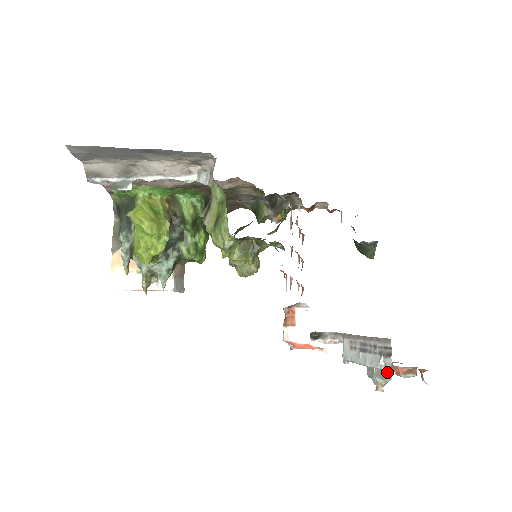
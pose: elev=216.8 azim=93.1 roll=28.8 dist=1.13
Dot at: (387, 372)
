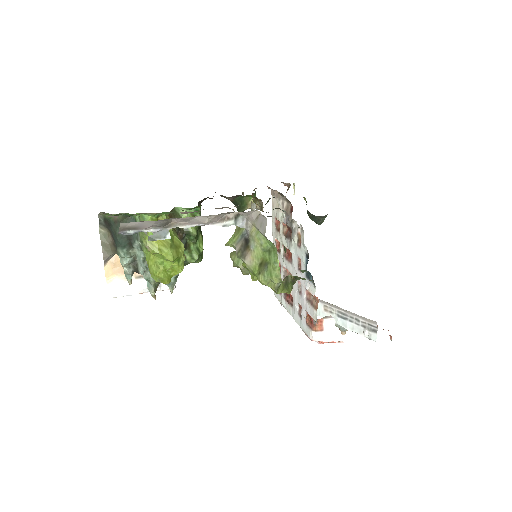
Dot at: occluded
